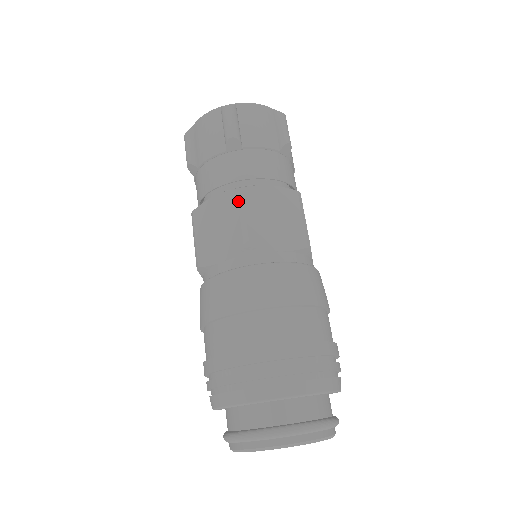
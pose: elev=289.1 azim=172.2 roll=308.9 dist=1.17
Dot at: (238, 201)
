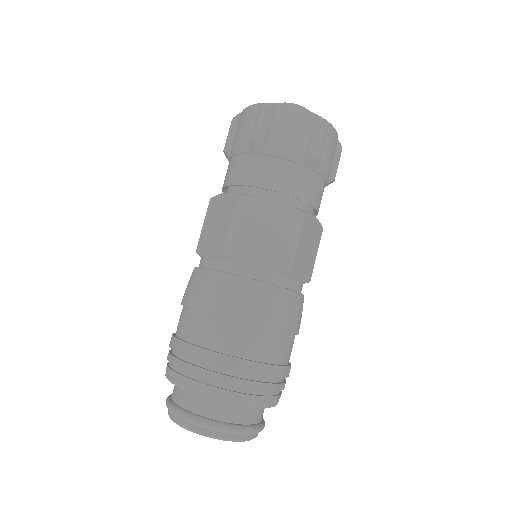
Dot at: (235, 208)
